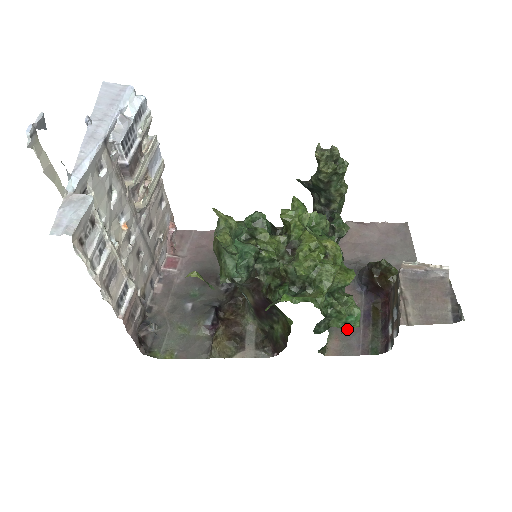
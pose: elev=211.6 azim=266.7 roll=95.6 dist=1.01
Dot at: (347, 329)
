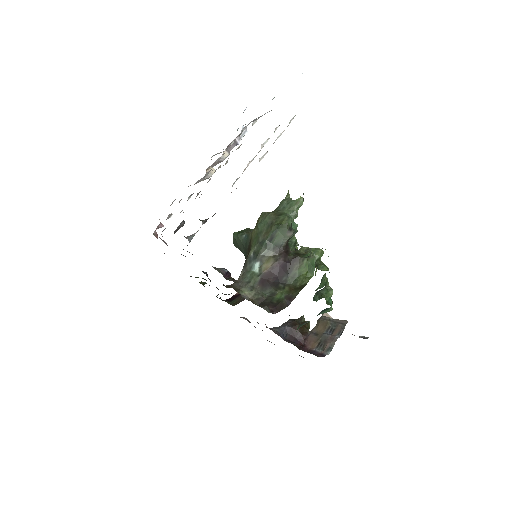
Dot at: occluded
